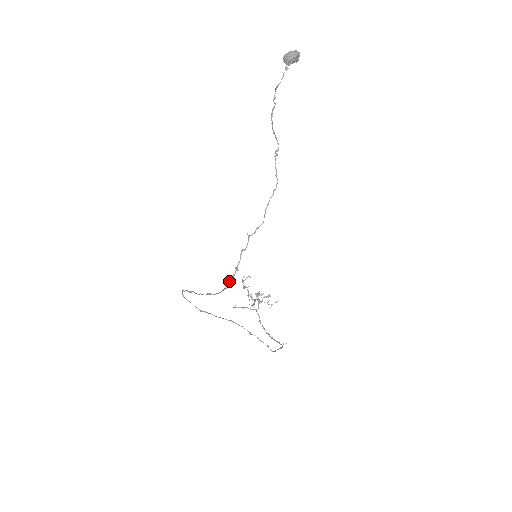
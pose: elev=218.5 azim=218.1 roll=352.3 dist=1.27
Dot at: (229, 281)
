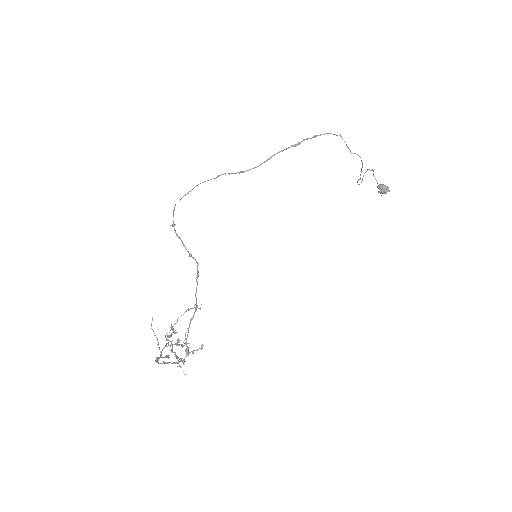
Dot at: (295, 144)
